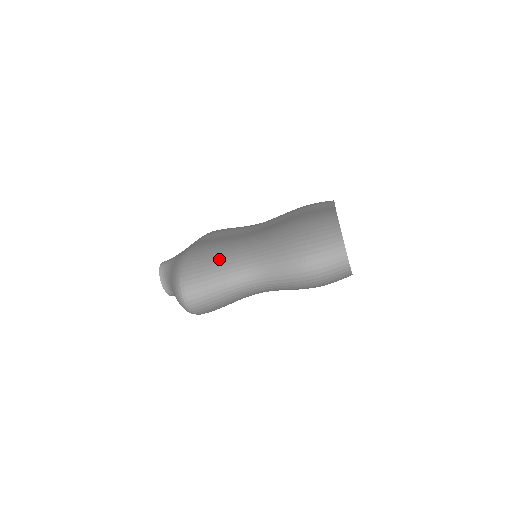
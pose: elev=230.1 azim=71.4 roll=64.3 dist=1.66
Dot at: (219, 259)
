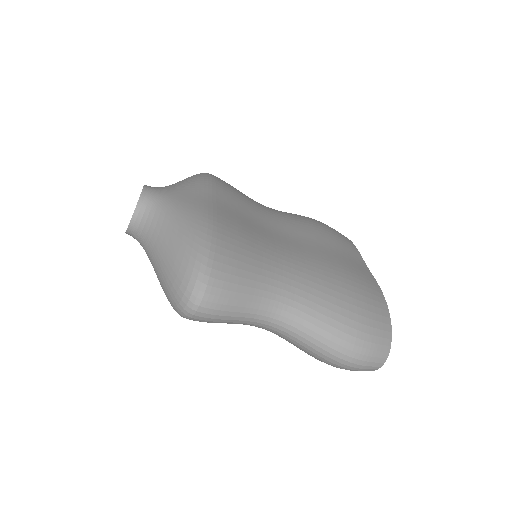
Dot at: (255, 274)
